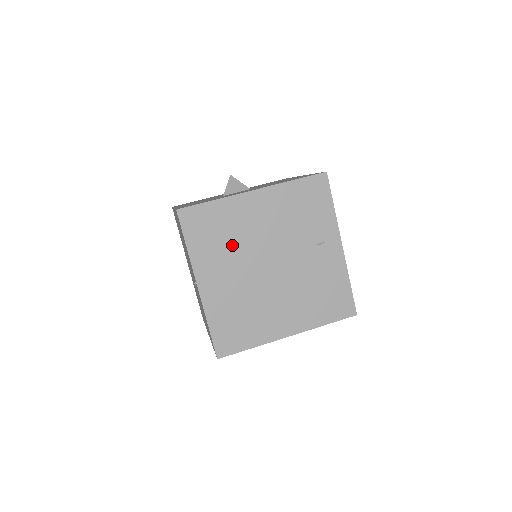
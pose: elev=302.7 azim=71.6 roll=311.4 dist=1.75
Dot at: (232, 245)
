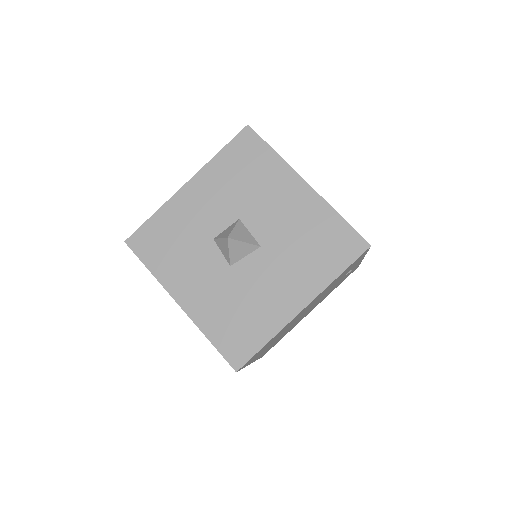
Dot at: (279, 335)
